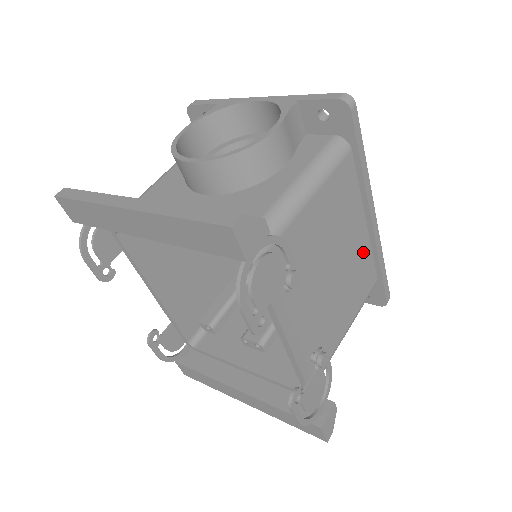
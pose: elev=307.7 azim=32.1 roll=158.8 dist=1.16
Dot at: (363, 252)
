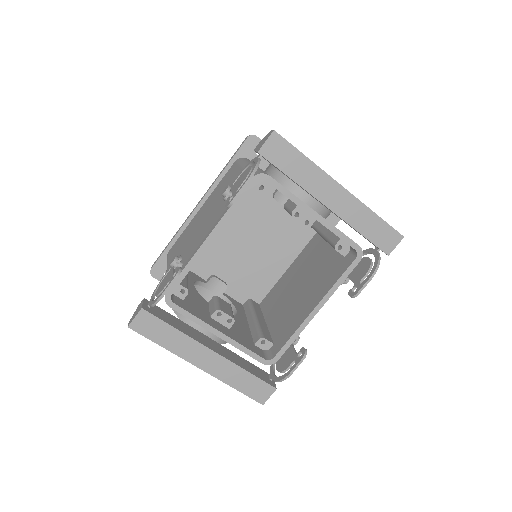
Dot at: occluded
